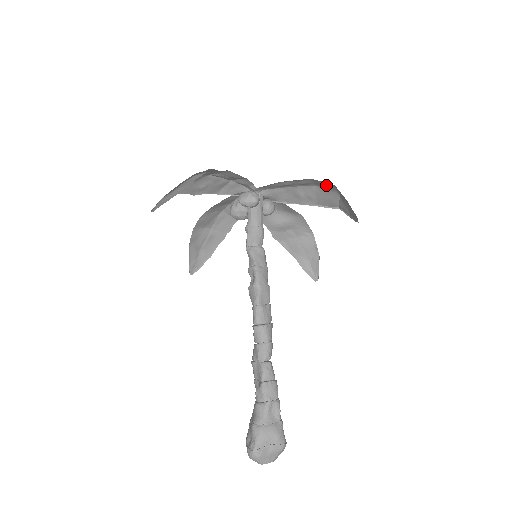
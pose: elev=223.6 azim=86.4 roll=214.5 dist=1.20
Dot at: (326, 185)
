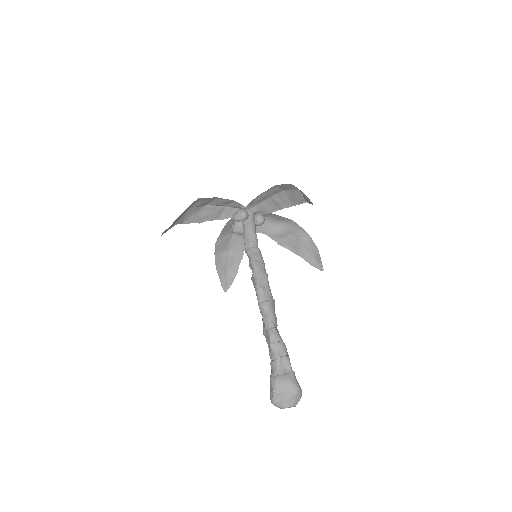
Dot at: (288, 187)
